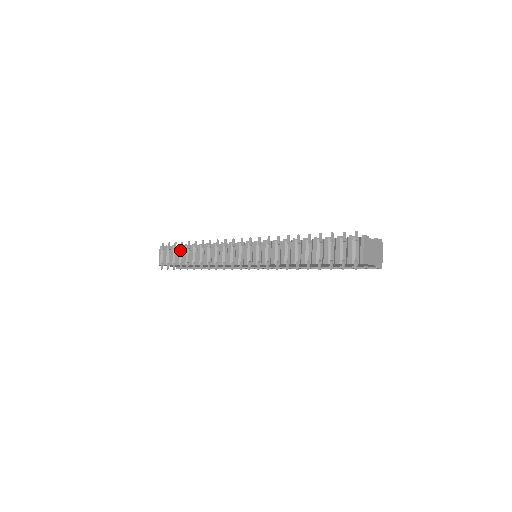
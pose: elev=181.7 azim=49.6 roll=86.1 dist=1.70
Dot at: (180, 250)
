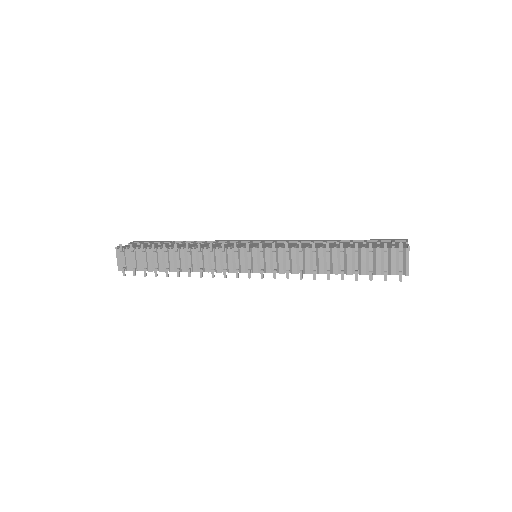
Dot at: (151, 253)
